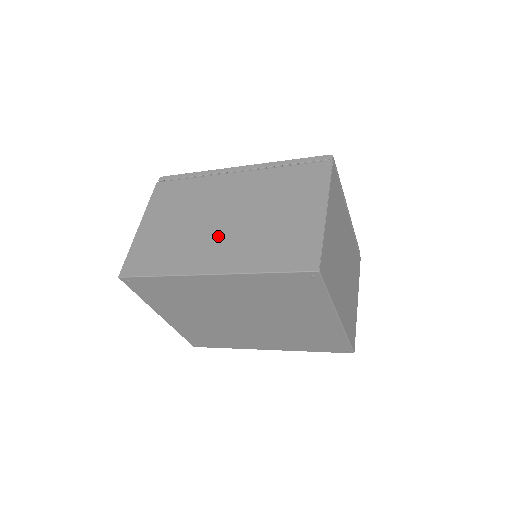
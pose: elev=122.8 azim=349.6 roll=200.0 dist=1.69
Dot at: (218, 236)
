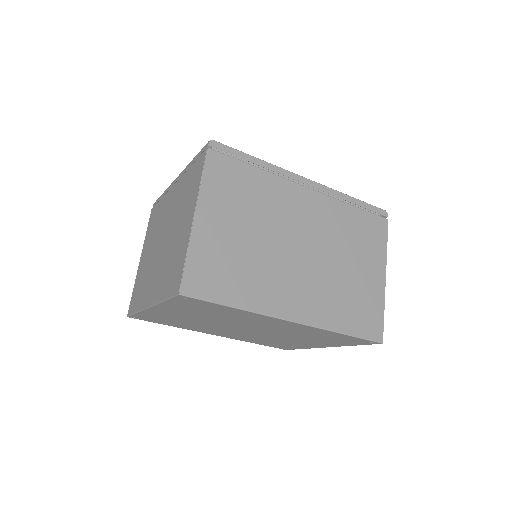
Dot at: (297, 273)
